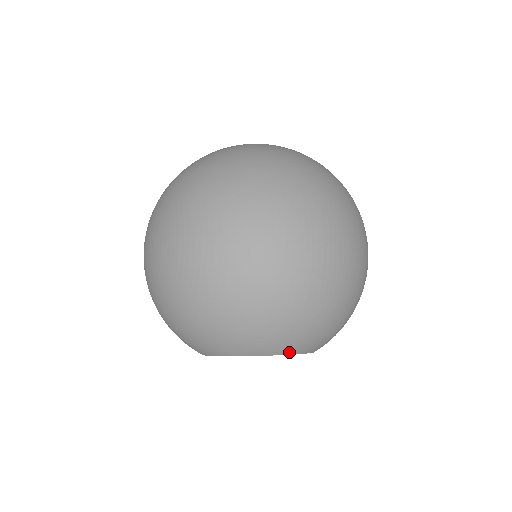
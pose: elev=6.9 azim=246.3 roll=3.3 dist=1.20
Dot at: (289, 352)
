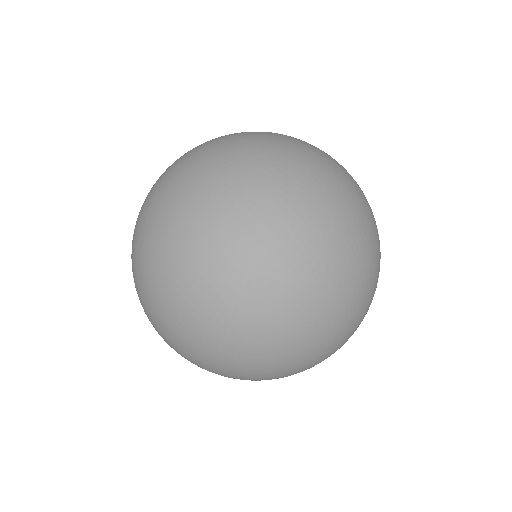
Dot at: occluded
